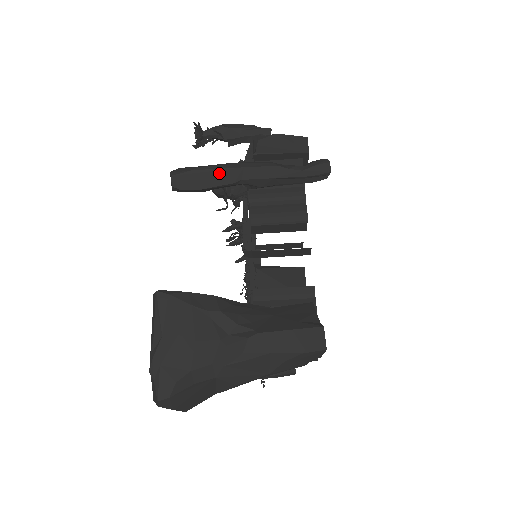
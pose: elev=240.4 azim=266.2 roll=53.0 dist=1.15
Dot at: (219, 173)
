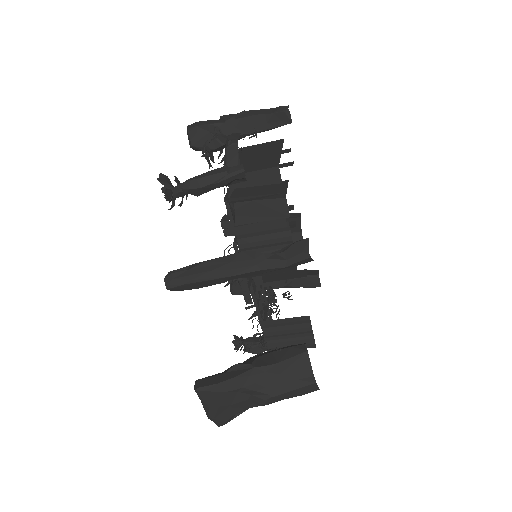
Dot at: (209, 282)
